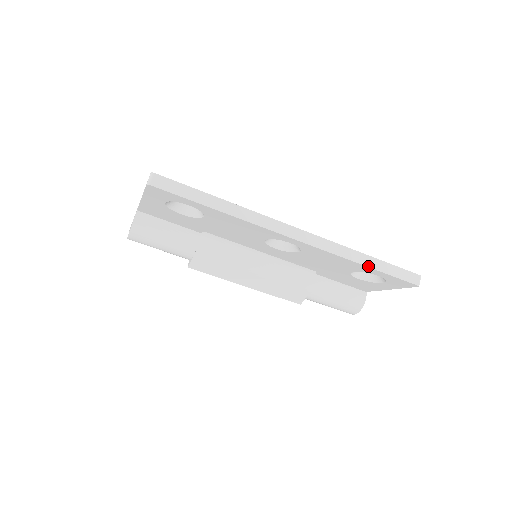
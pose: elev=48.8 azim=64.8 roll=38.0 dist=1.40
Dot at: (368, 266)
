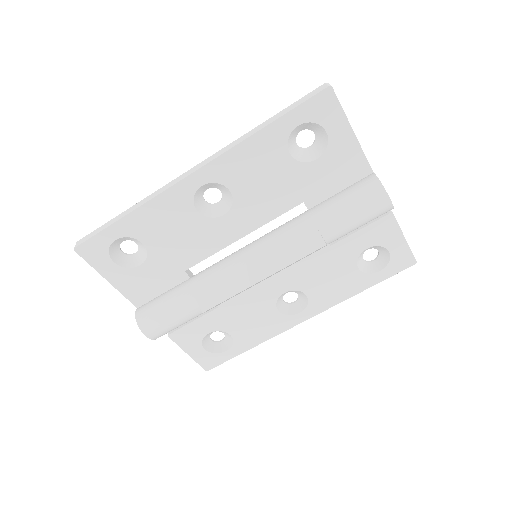
Dot at: (266, 126)
